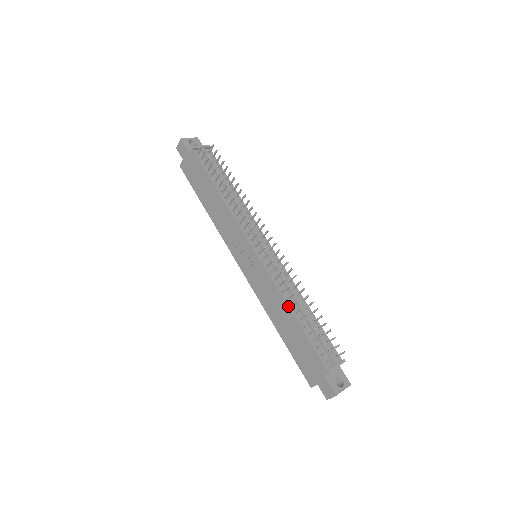
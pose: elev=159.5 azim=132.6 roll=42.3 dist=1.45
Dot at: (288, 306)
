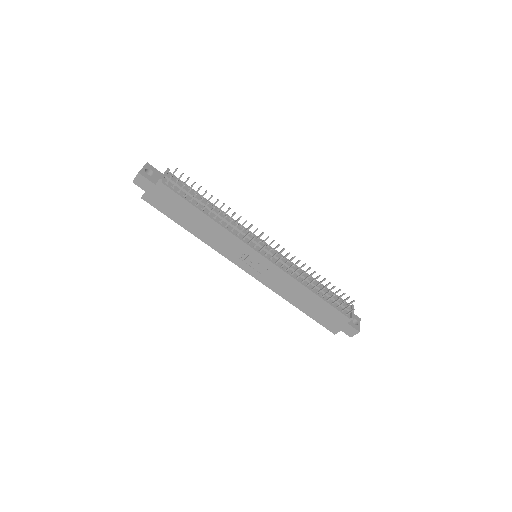
Dot at: (306, 287)
